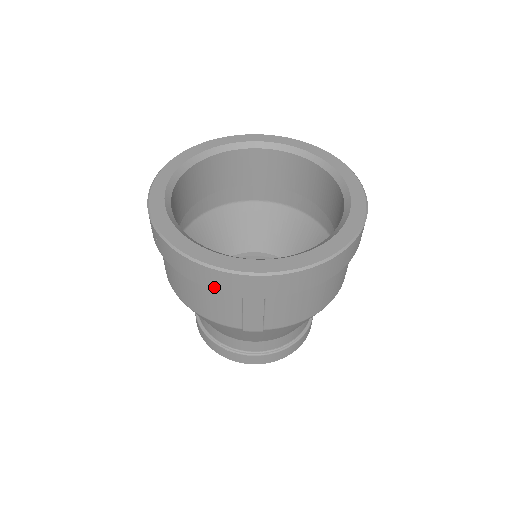
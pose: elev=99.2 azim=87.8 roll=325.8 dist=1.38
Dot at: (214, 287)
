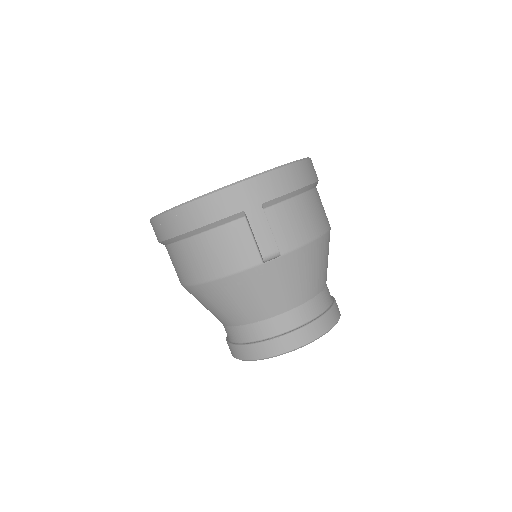
Dot at: (220, 215)
